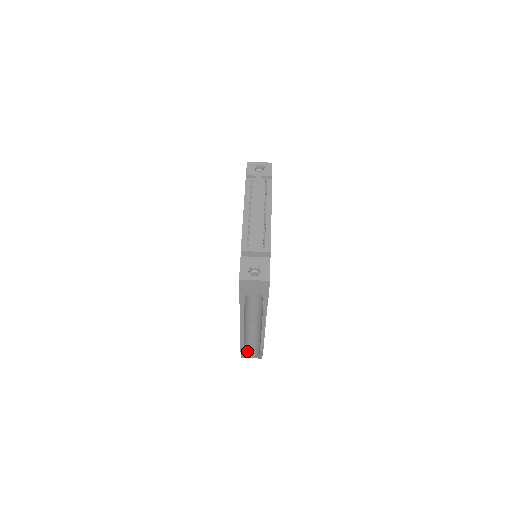
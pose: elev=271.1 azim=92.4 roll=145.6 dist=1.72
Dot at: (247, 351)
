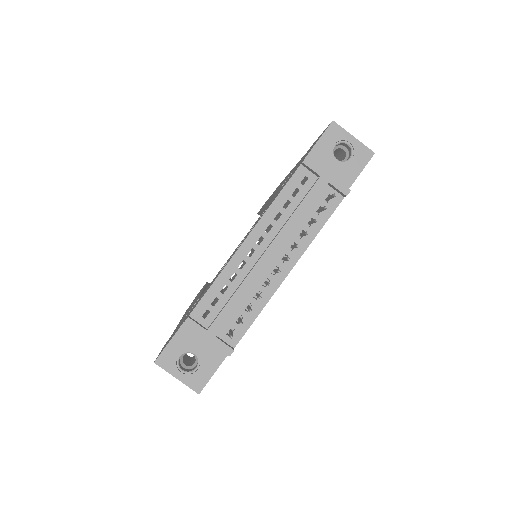
Dot at: occluded
